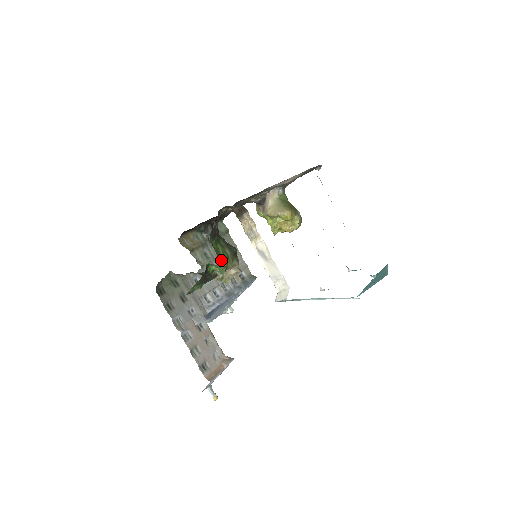
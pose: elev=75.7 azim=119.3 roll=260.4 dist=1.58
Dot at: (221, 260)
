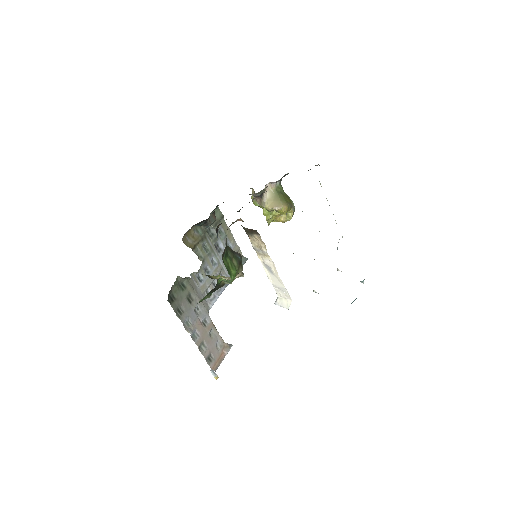
Dot at: (231, 275)
